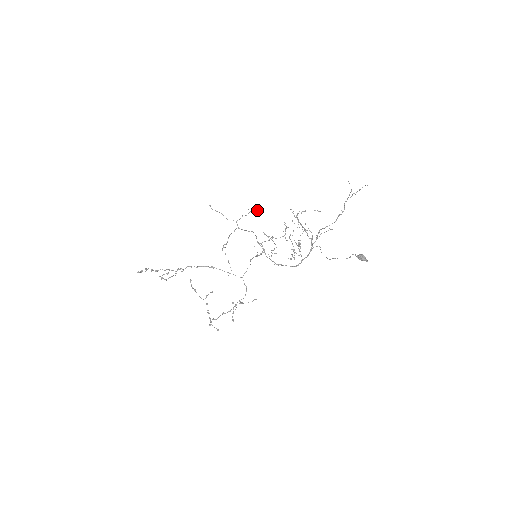
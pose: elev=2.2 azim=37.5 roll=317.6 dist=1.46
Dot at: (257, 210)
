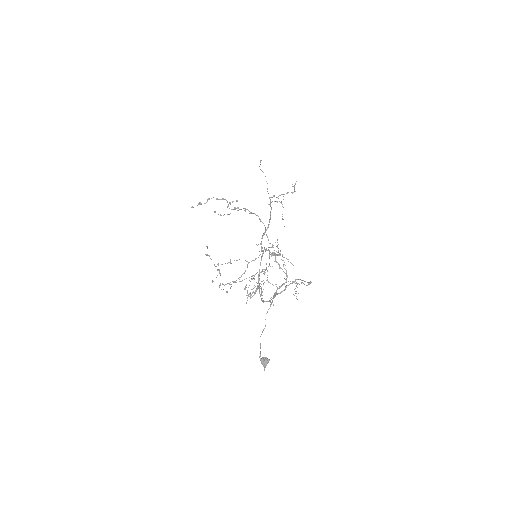
Dot at: (295, 191)
